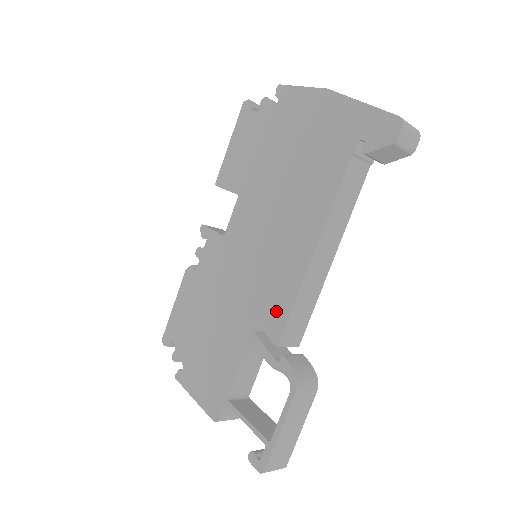
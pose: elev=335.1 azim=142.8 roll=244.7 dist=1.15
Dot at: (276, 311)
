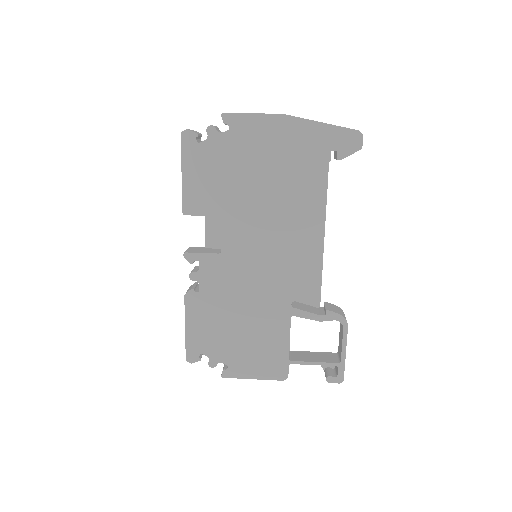
Dot at: (308, 286)
